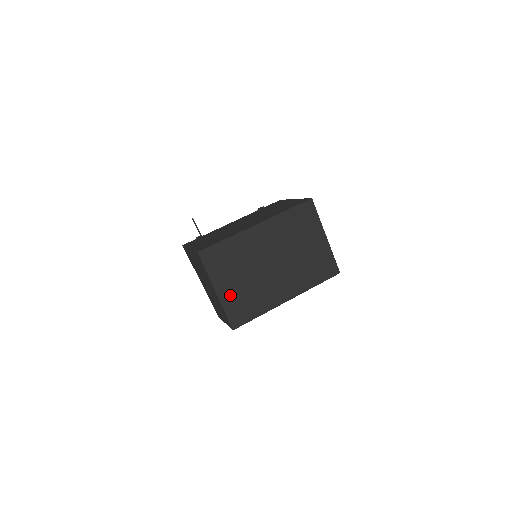
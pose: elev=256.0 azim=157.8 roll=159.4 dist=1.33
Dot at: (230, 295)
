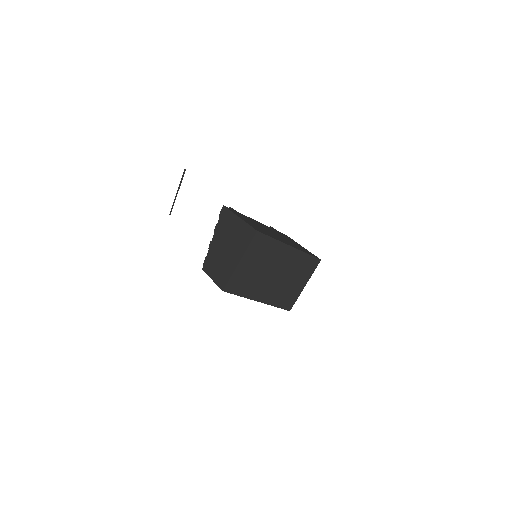
Dot at: (243, 270)
